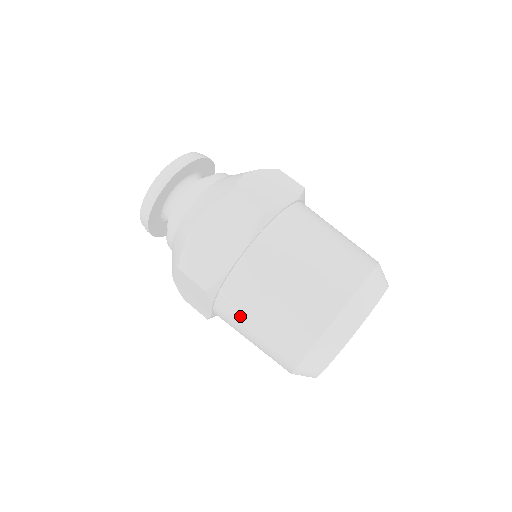
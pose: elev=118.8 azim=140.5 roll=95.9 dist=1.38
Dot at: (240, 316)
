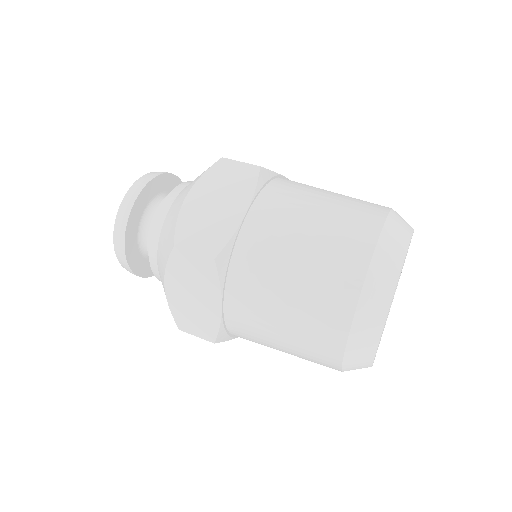
Dot at: occluded
